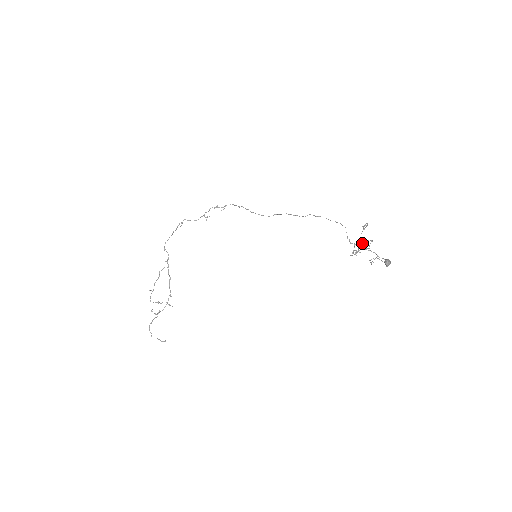
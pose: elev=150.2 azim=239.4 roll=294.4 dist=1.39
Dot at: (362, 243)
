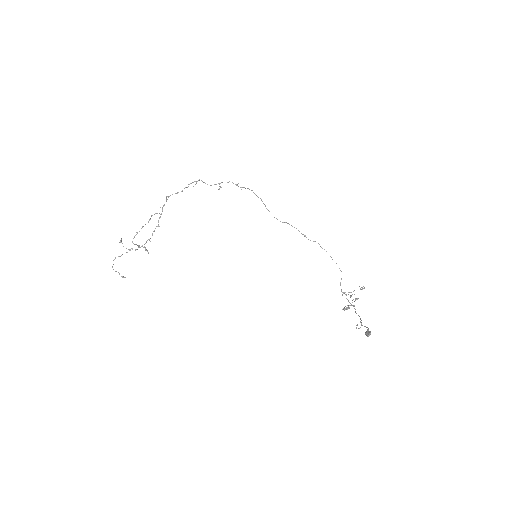
Dot at: occluded
